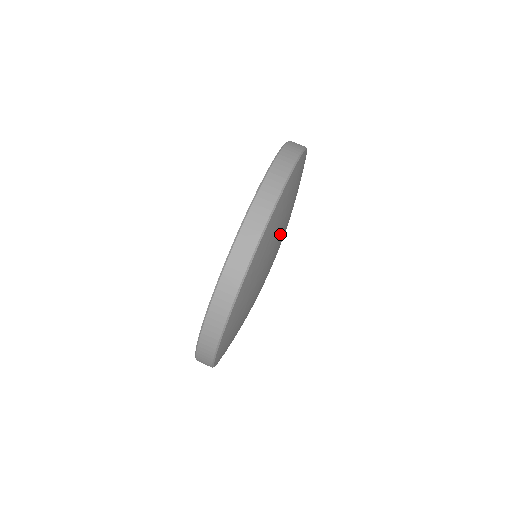
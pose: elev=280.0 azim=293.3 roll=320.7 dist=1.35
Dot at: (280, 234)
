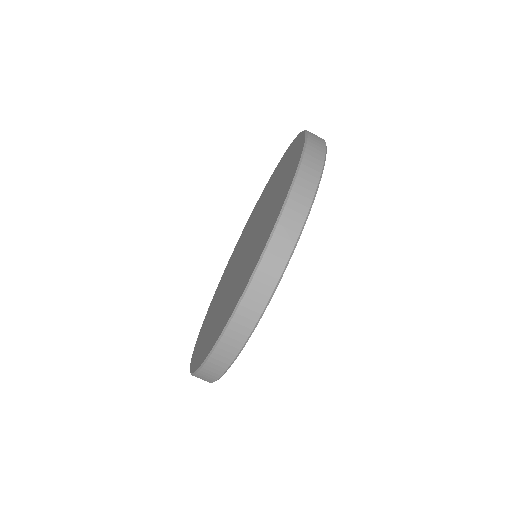
Dot at: occluded
